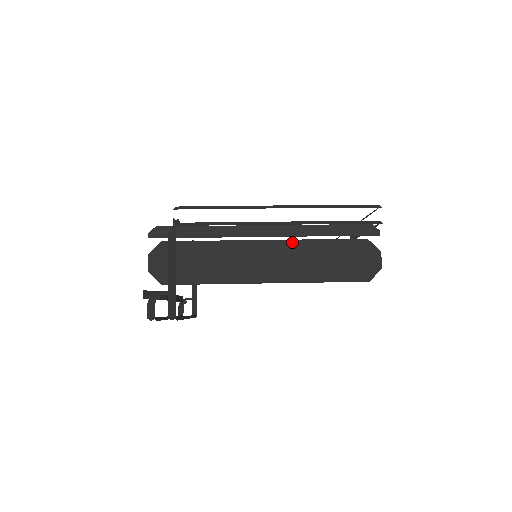
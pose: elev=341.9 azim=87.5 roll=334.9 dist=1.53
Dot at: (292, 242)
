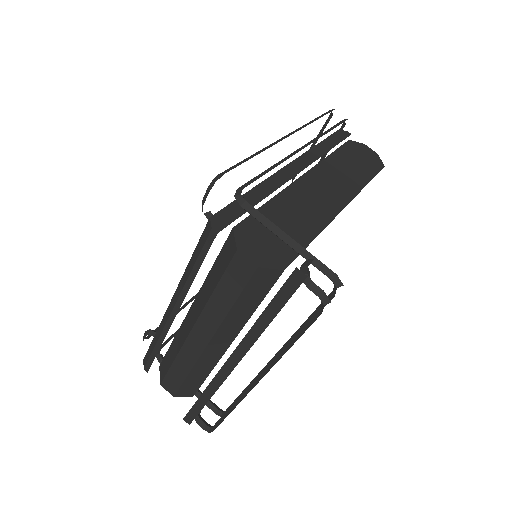
Dot at: (319, 166)
